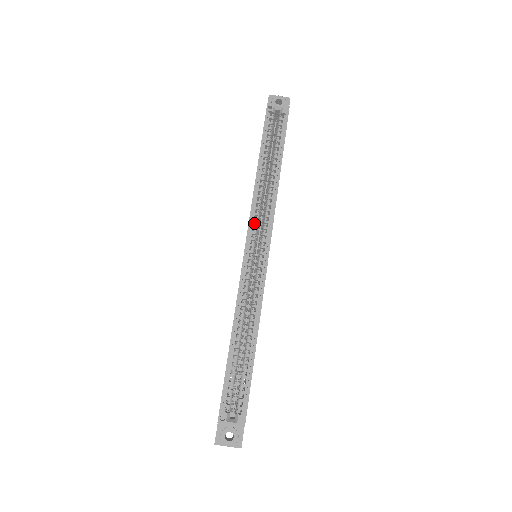
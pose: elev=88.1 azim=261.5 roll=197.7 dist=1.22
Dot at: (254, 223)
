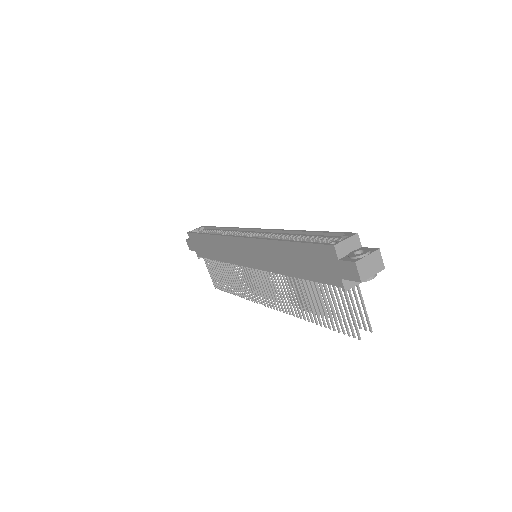
Dot at: occluded
